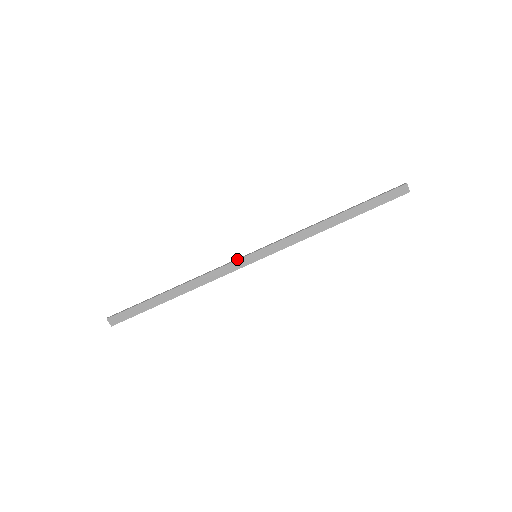
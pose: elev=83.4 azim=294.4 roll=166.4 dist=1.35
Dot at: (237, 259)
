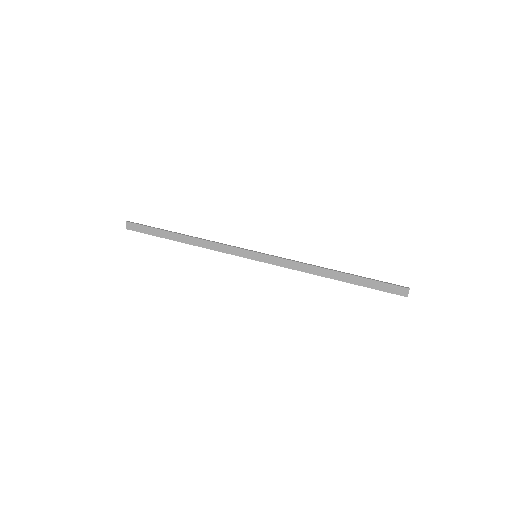
Dot at: (241, 248)
